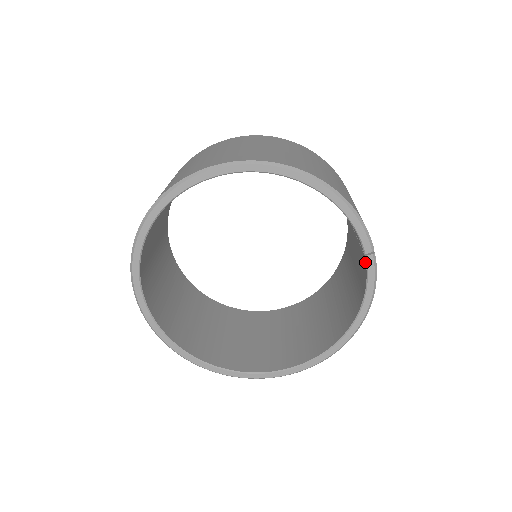
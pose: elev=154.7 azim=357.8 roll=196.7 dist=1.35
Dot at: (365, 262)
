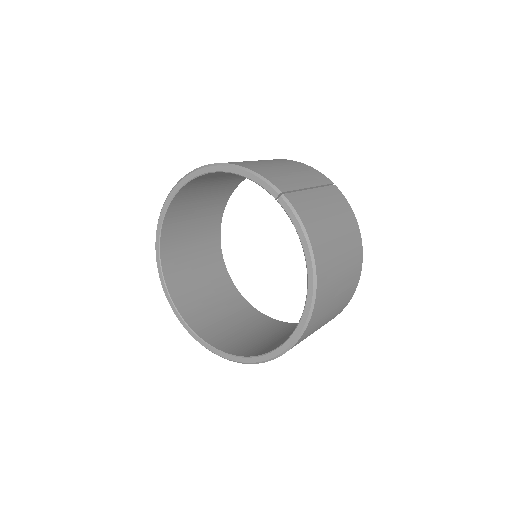
Dot at: (283, 207)
